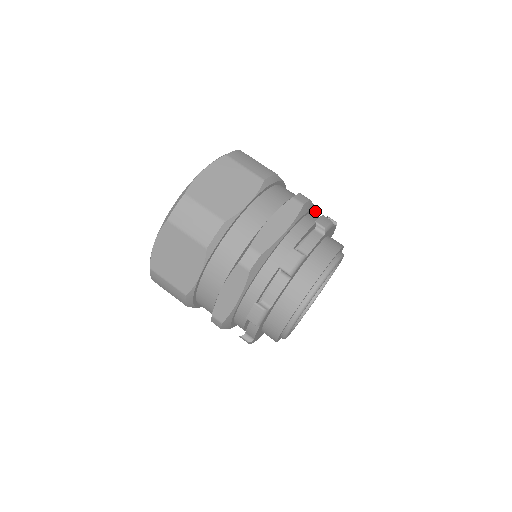
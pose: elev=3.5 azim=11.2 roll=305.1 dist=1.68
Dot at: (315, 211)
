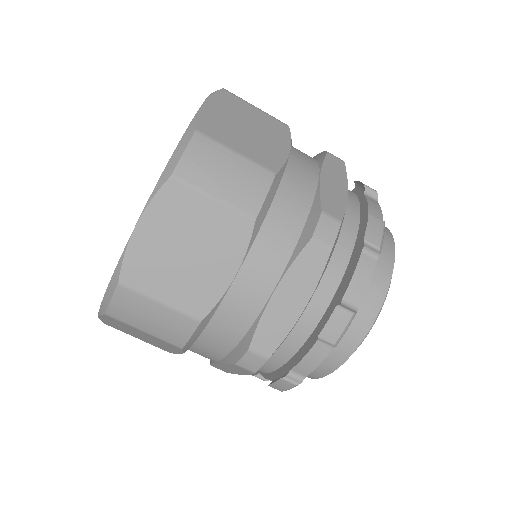
Dot at: occluded
